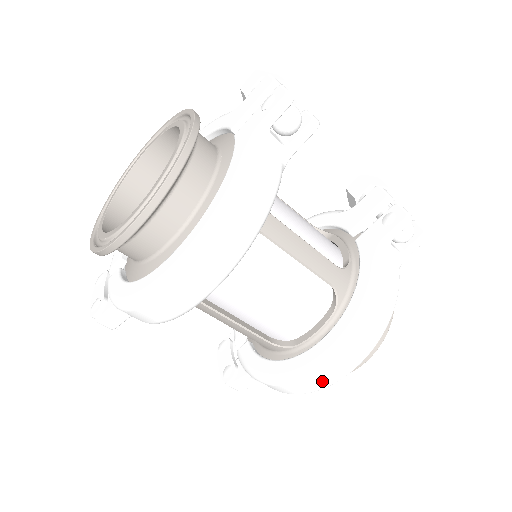
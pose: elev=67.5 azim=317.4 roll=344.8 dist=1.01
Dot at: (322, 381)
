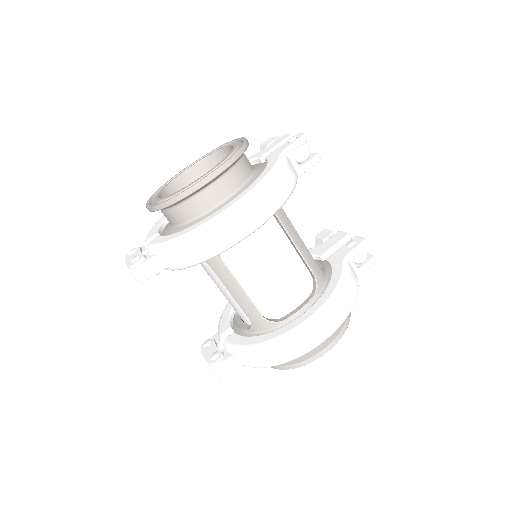
Dot at: (304, 344)
